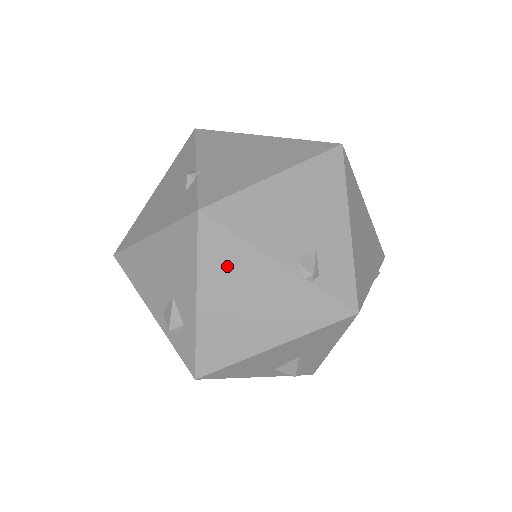
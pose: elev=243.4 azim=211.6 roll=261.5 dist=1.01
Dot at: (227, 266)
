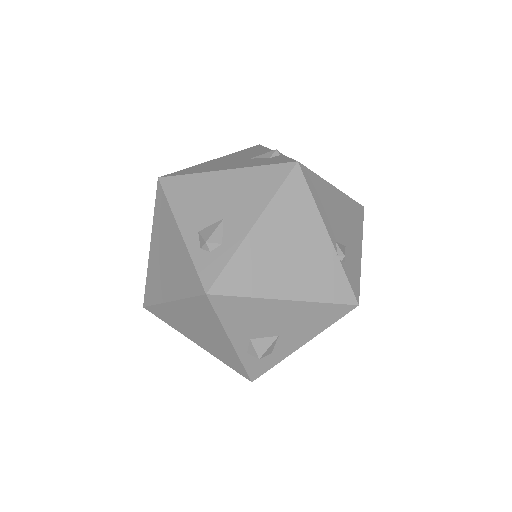
Dot at: (292, 213)
